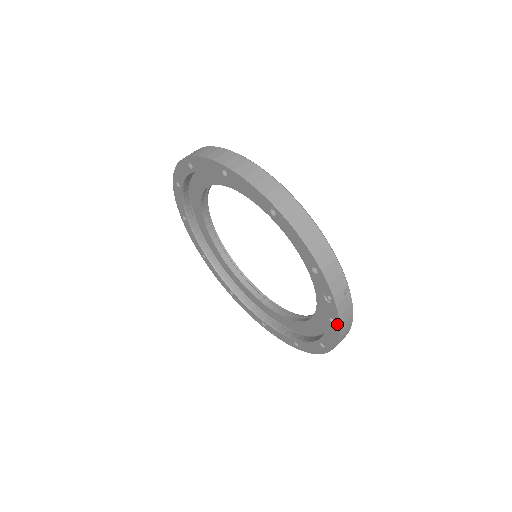
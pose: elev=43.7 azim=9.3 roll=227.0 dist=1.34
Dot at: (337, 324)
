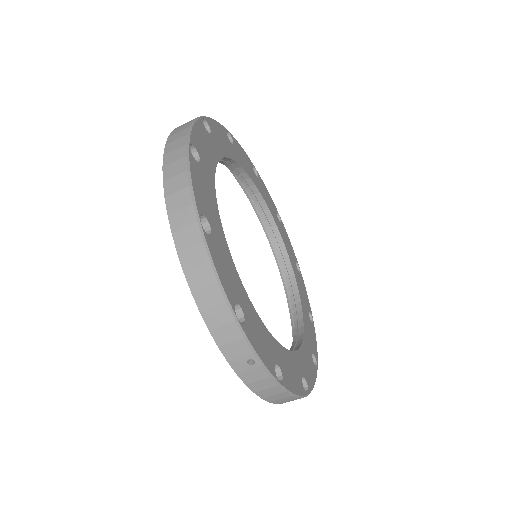
Dot at: (253, 388)
